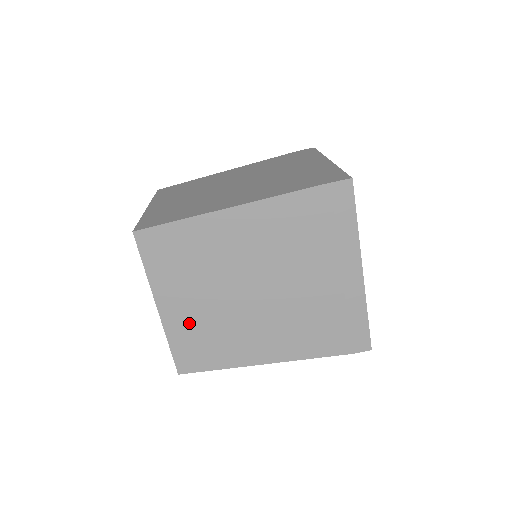
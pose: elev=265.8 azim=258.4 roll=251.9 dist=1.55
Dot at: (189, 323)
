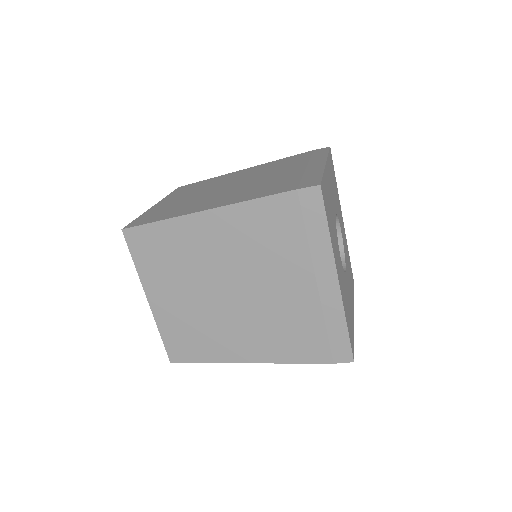
Dot at: occluded
